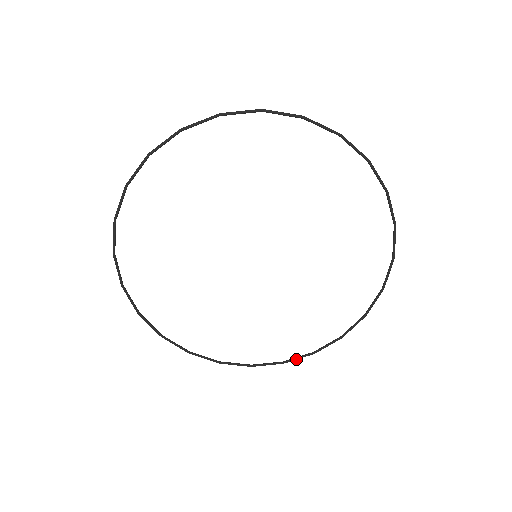
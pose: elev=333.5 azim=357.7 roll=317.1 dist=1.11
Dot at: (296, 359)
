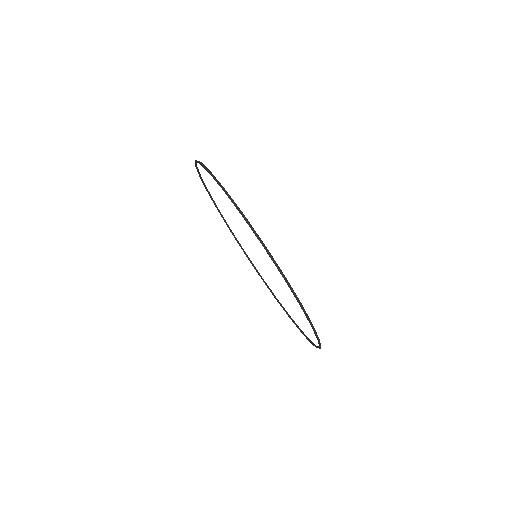
Dot at: (244, 252)
